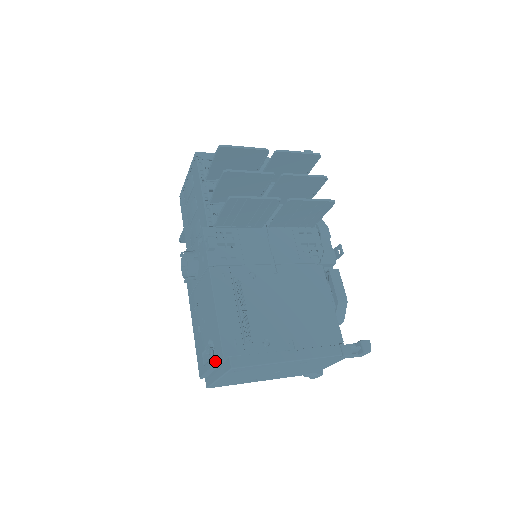
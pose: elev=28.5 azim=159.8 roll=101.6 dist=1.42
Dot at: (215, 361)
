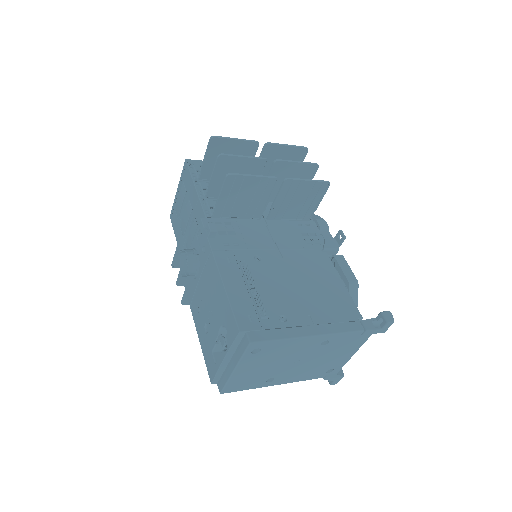
Dot at: (229, 345)
